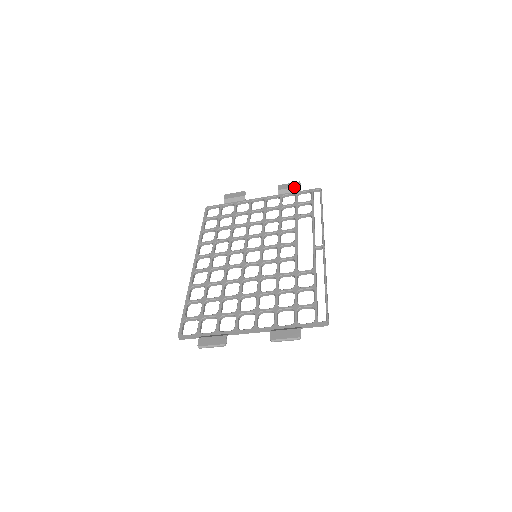
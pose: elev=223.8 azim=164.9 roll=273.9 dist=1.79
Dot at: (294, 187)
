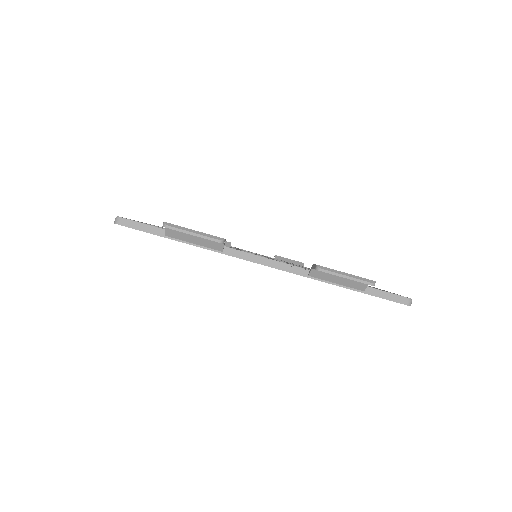
Dot at: (297, 261)
